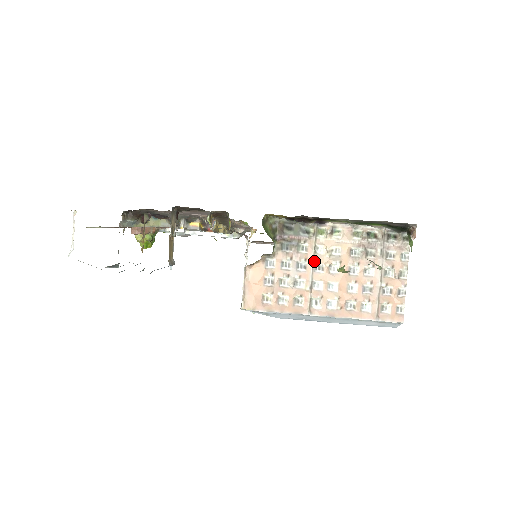
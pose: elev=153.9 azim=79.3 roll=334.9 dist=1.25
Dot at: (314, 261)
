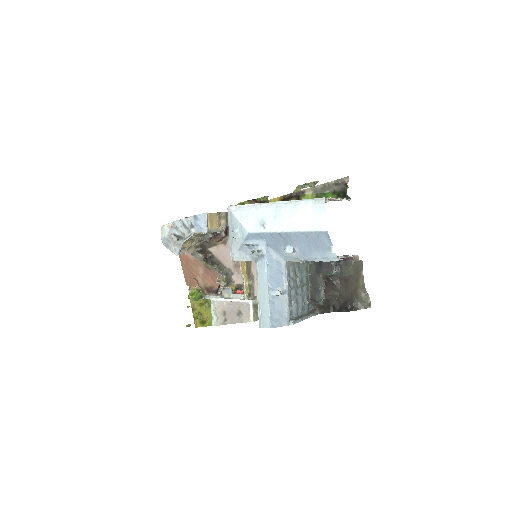
Dot at: occluded
